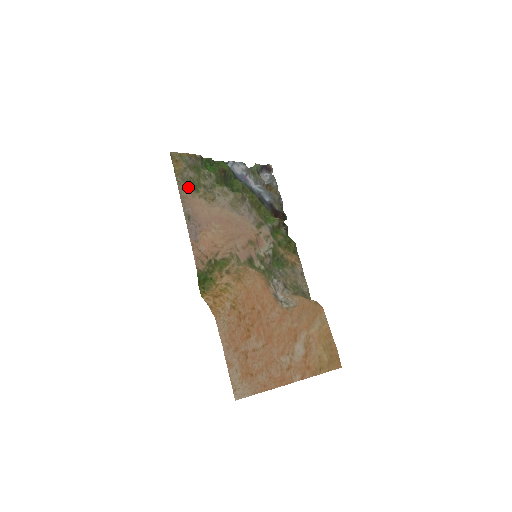
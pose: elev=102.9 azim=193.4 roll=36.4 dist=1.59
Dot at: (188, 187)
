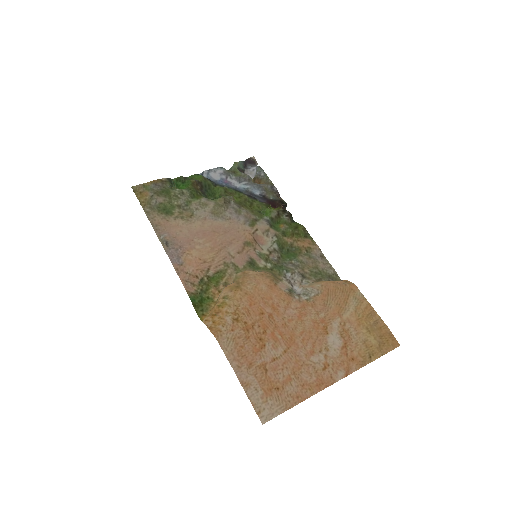
Dot at: (159, 214)
